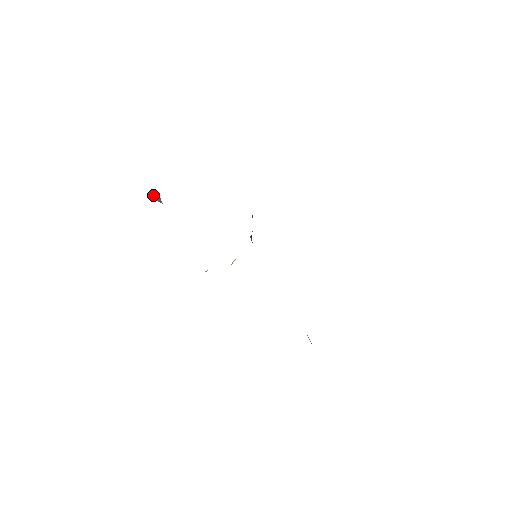
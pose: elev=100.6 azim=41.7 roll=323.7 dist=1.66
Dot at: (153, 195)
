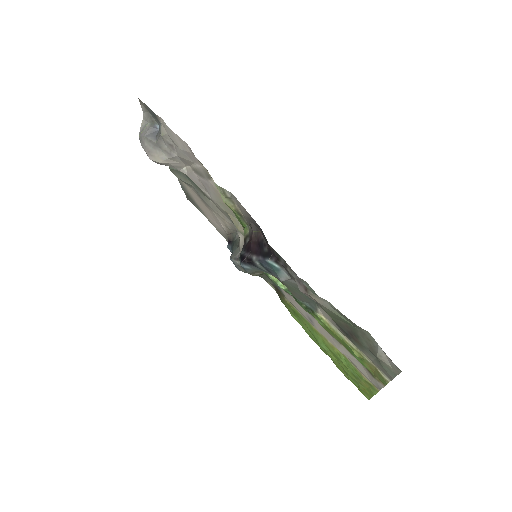
Dot at: (147, 126)
